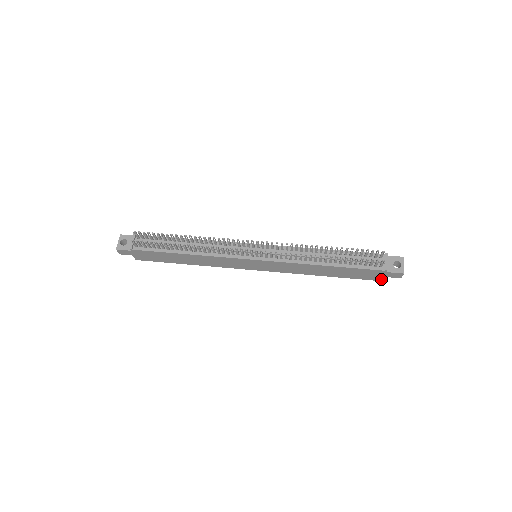
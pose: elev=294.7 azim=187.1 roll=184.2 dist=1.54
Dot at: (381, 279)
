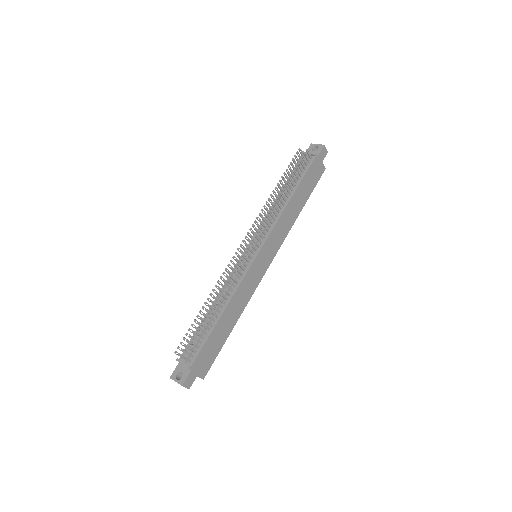
Dot at: (322, 169)
